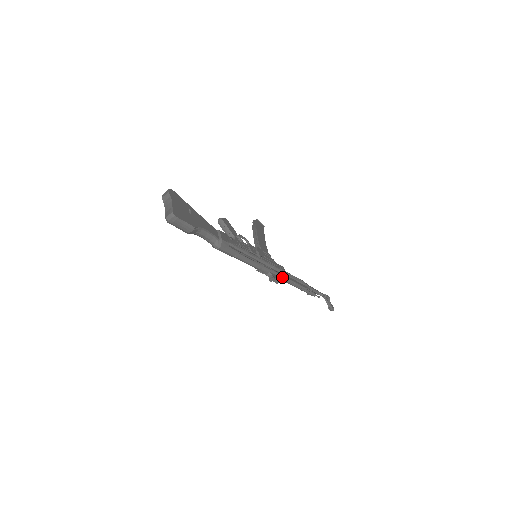
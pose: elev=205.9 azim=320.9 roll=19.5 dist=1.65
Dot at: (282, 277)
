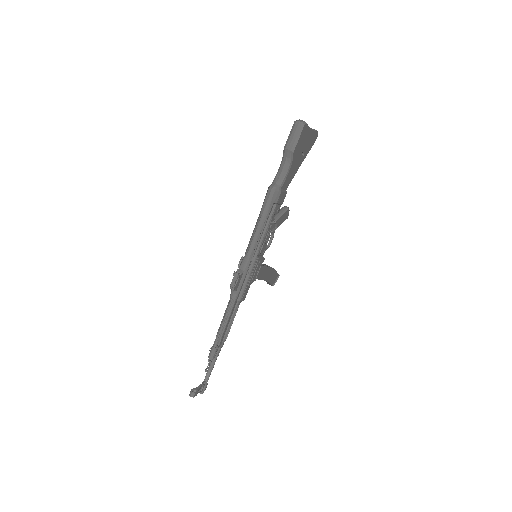
Dot at: (236, 294)
